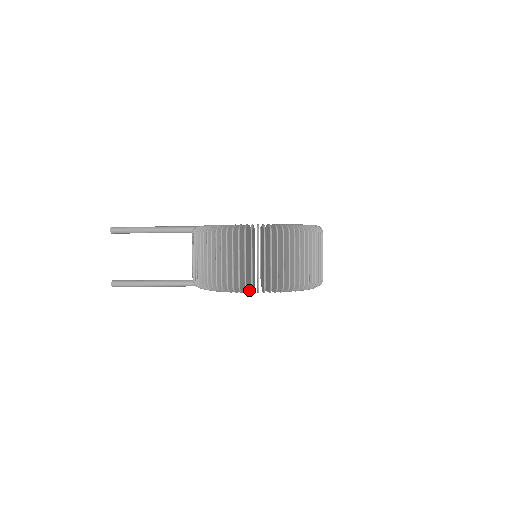
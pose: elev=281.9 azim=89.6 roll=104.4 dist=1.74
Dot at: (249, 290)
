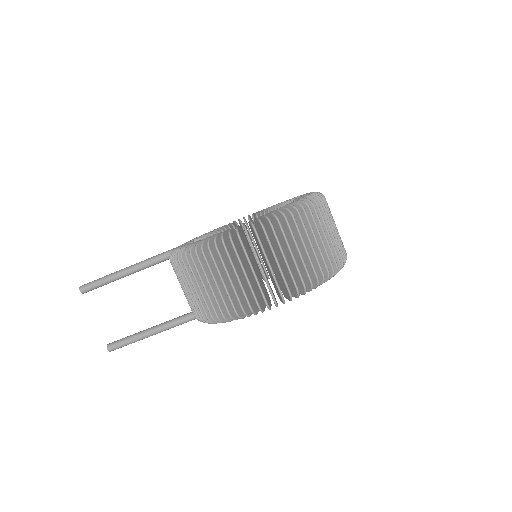
Dot at: occluded
